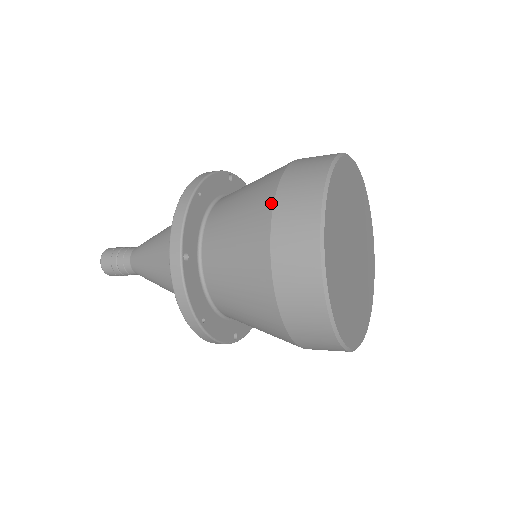
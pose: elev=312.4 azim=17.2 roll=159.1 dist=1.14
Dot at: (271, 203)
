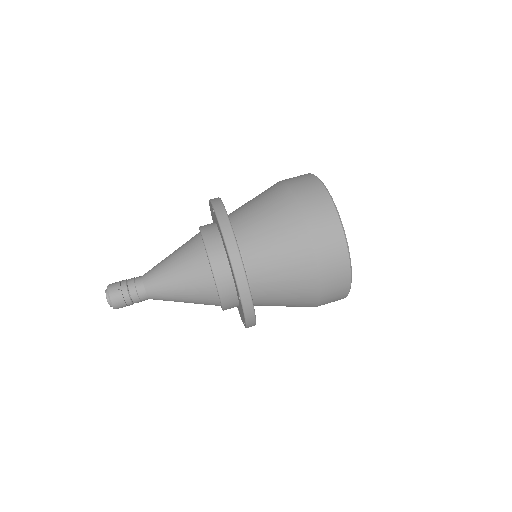
Dot at: (311, 247)
